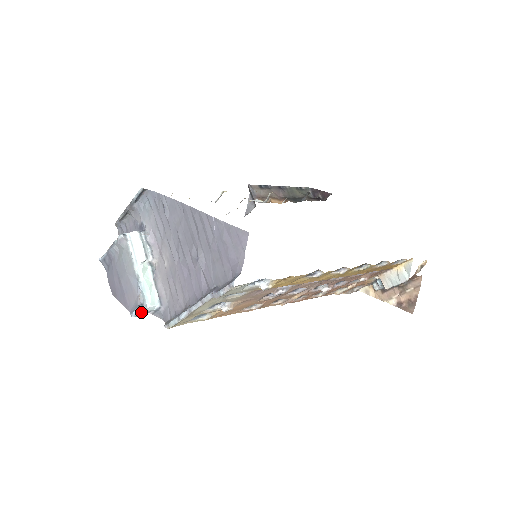
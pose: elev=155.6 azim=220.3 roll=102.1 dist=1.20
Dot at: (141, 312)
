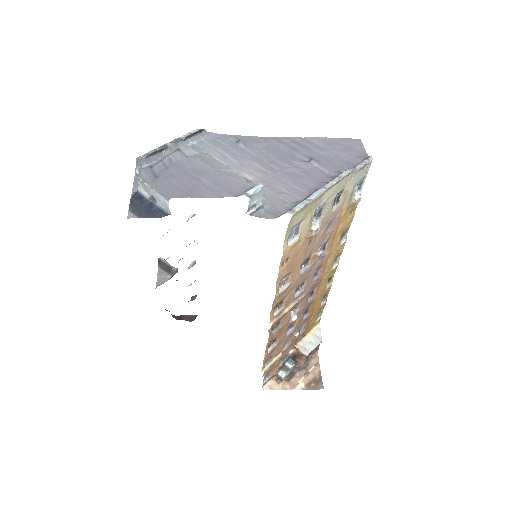
Dot at: (259, 193)
